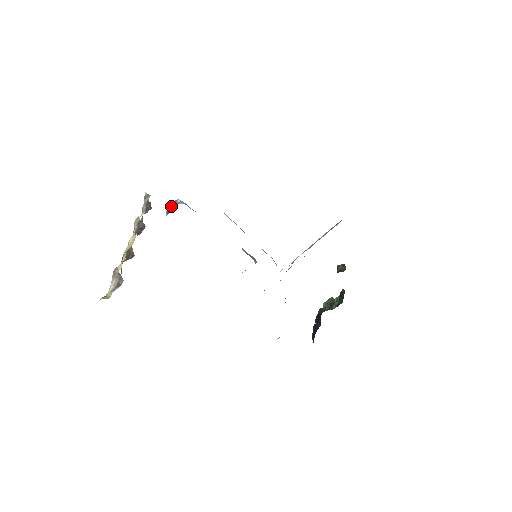
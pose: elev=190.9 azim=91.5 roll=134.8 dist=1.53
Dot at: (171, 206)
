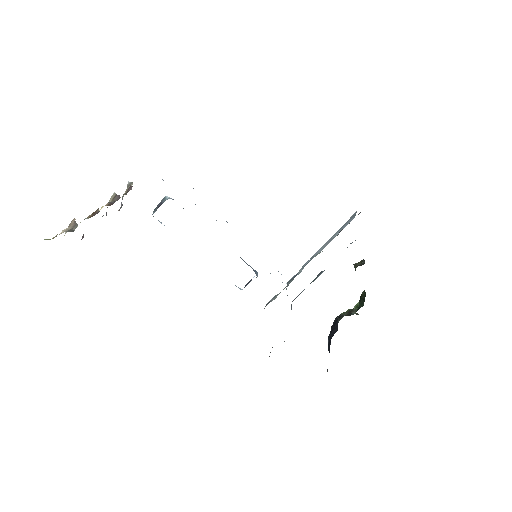
Dot at: (159, 205)
